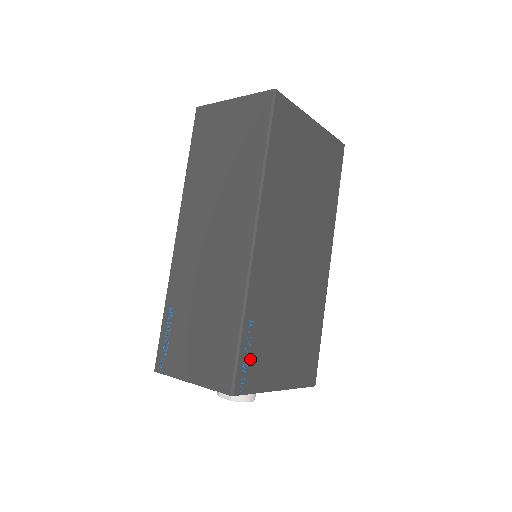
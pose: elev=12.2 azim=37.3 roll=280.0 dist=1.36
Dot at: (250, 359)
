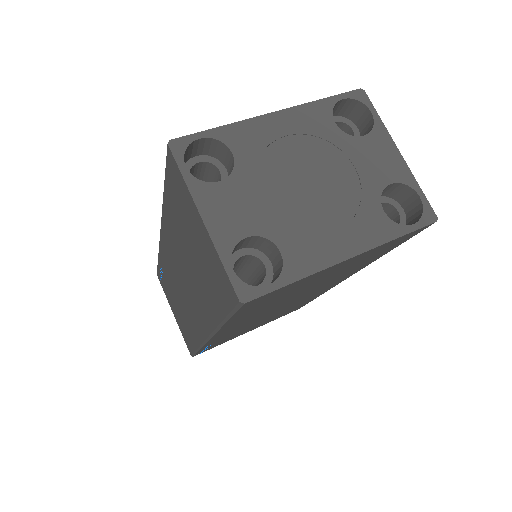
Dot at: (210, 347)
